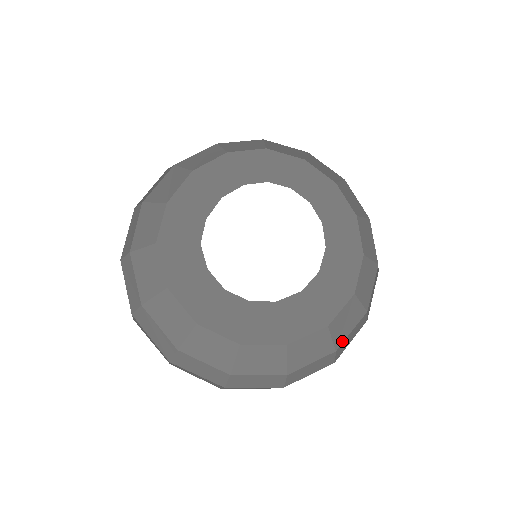
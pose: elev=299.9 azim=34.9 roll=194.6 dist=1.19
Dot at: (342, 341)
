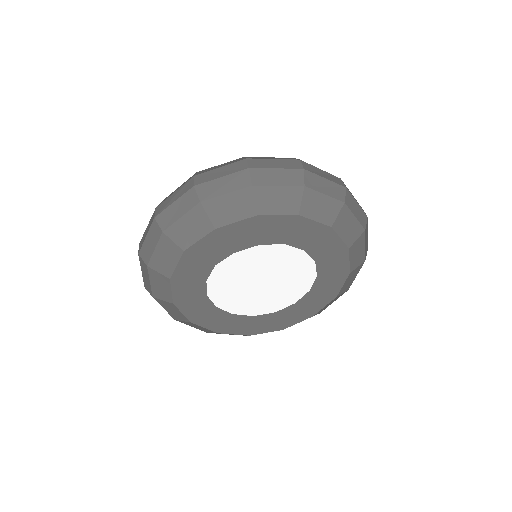
Dot at: occluded
